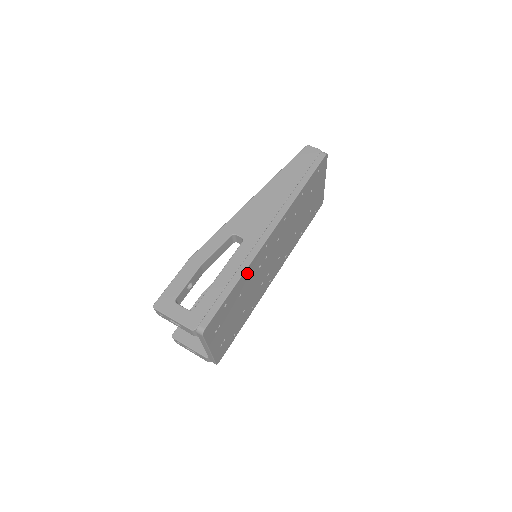
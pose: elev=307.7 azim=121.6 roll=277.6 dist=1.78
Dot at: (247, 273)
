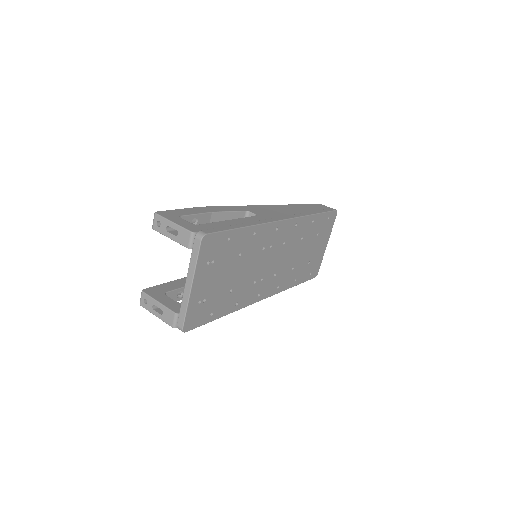
Dot at: (255, 234)
